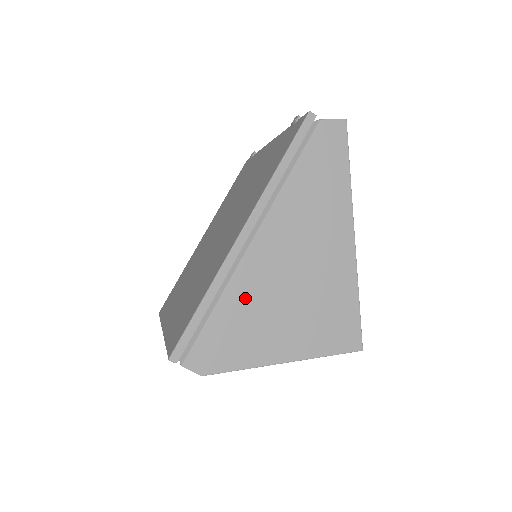
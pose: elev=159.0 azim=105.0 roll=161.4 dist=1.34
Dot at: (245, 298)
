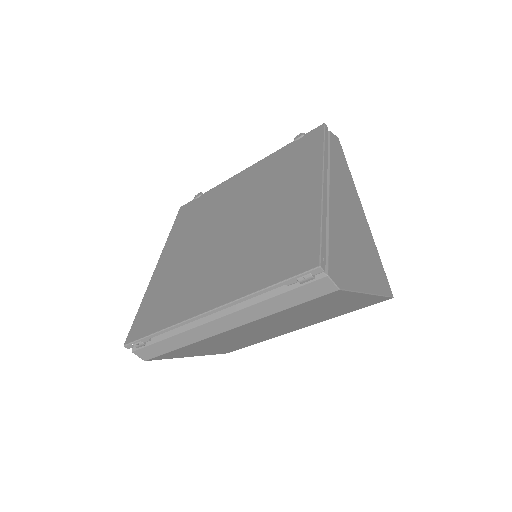
Dot at: (339, 232)
